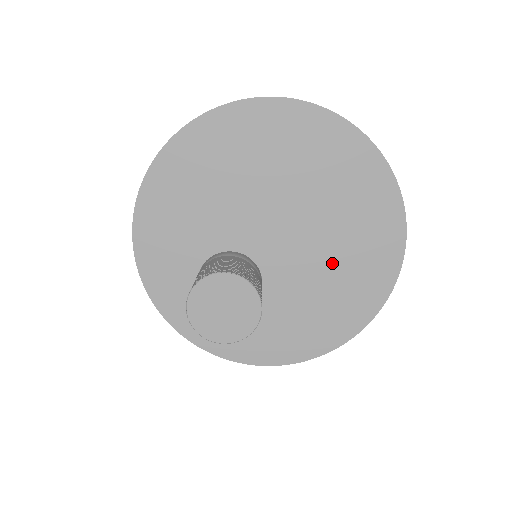
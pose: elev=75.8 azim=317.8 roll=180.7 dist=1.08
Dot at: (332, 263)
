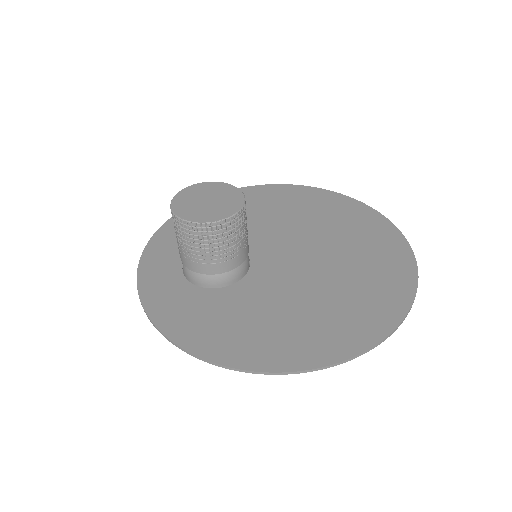
Dot at: (318, 296)
